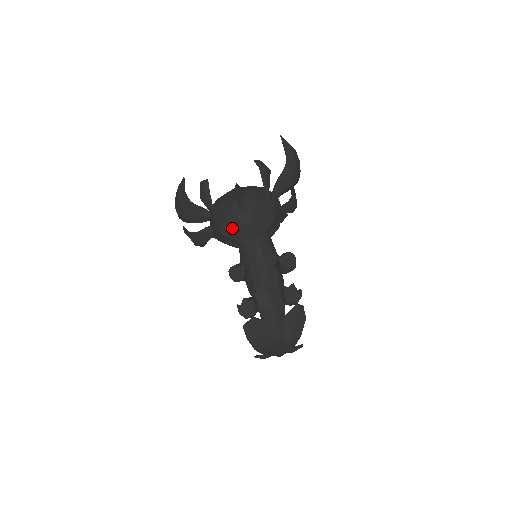
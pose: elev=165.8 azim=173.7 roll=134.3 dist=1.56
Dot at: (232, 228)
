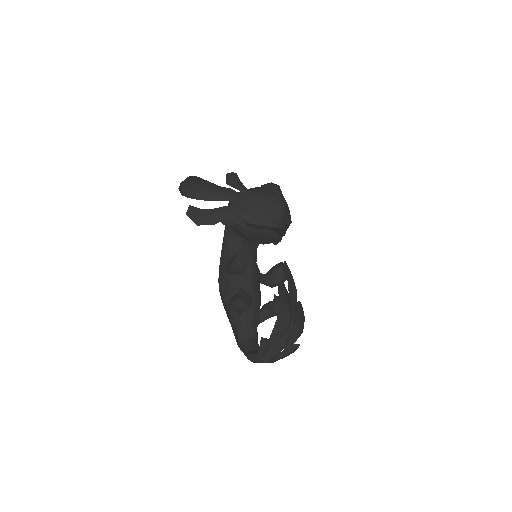
Dot at: (269, 205)
